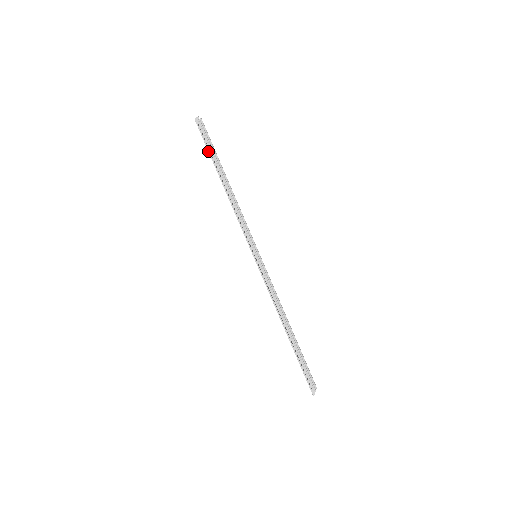
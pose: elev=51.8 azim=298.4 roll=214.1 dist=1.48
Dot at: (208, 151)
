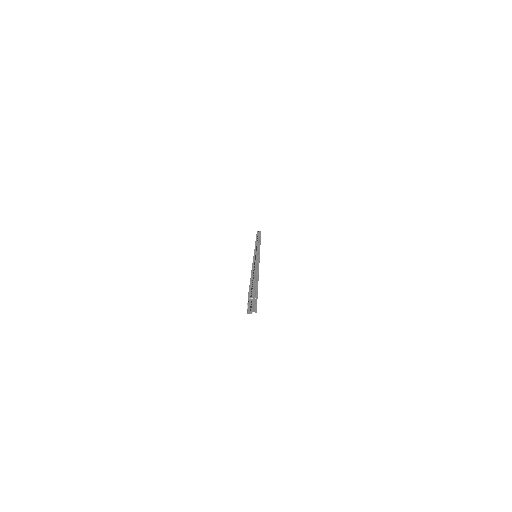
Dot at: (256, 234)
